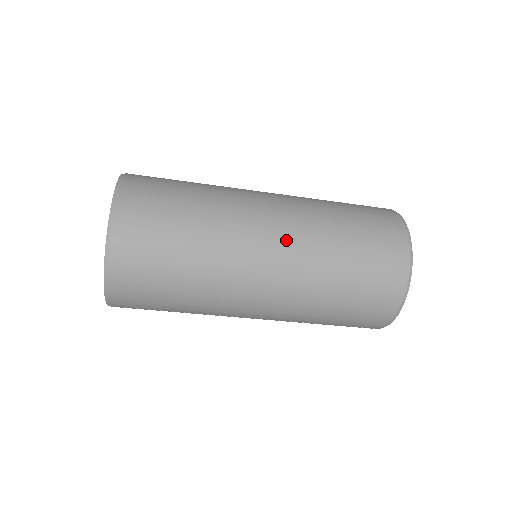
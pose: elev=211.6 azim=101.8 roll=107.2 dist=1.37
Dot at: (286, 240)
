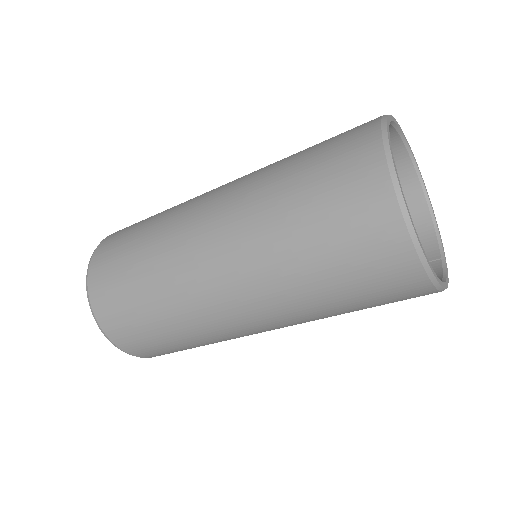
Dot at: (255, 308)
